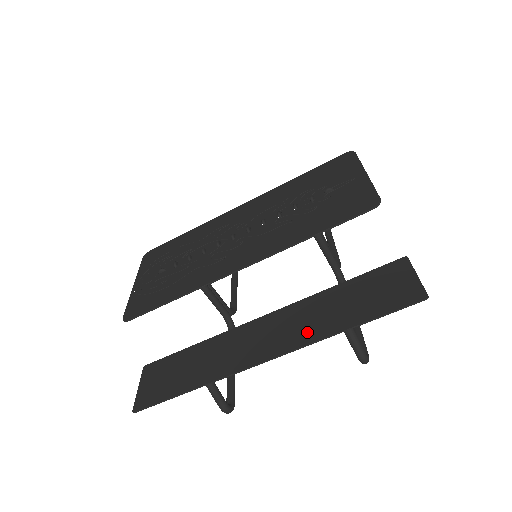
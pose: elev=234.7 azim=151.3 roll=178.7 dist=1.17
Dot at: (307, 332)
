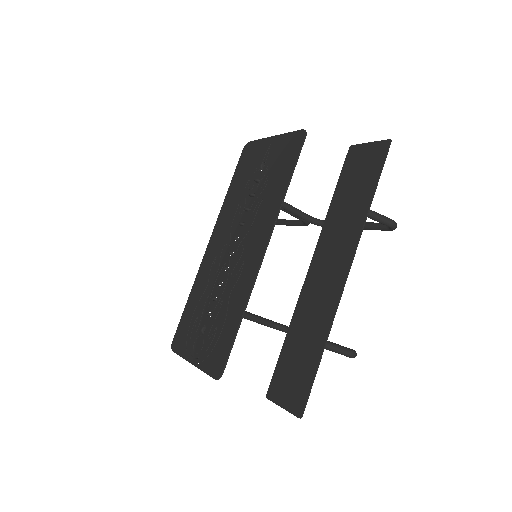
Dot at: (350, 233)
